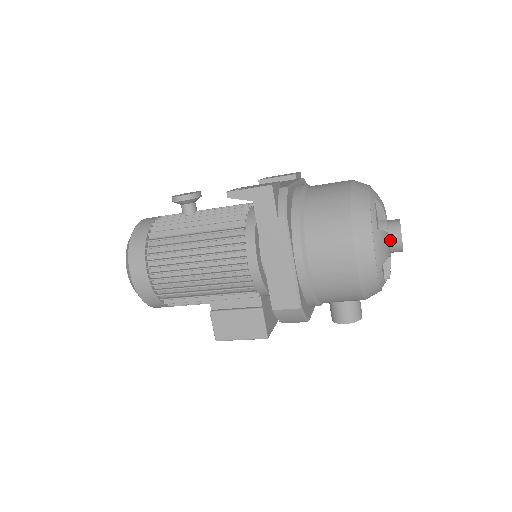
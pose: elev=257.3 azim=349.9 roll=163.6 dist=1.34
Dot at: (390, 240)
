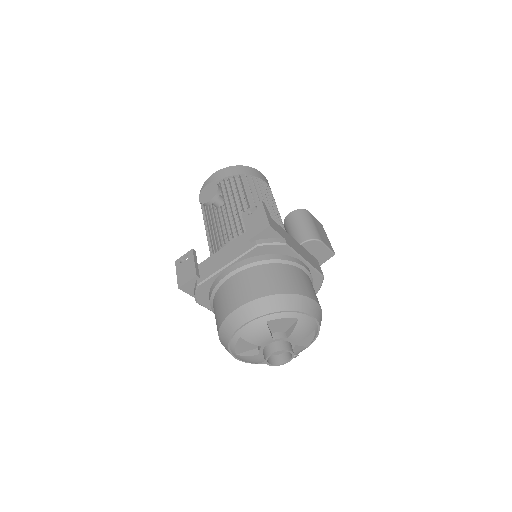
Dot at: occluded
